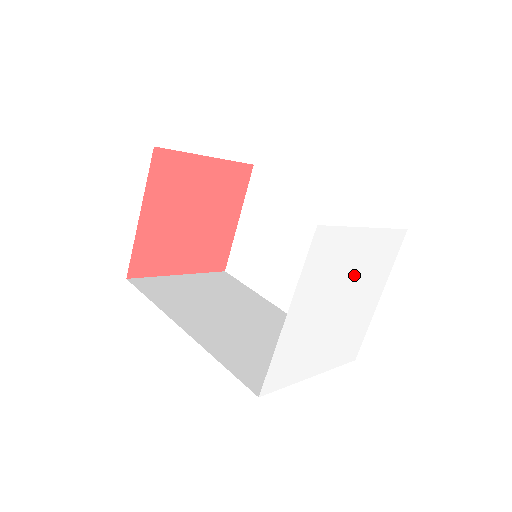
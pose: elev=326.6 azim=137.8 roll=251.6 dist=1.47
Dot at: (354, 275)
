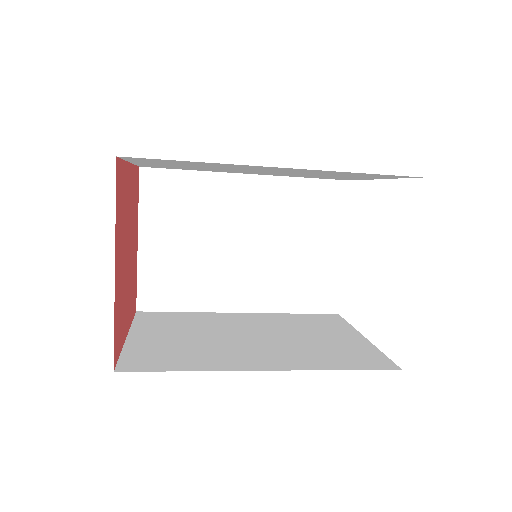
Dot at: occluded
